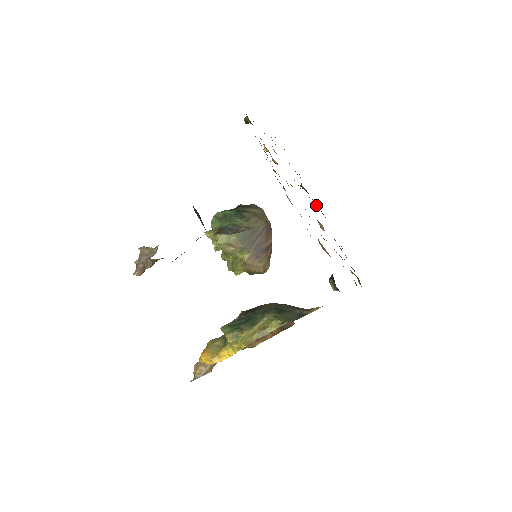
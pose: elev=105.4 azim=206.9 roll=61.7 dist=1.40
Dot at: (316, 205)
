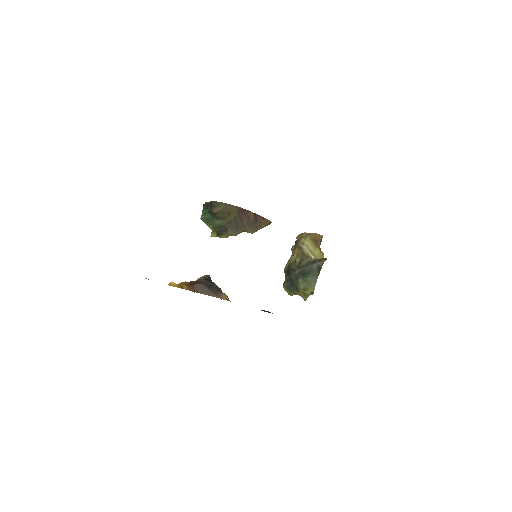
Dot at: occluded
